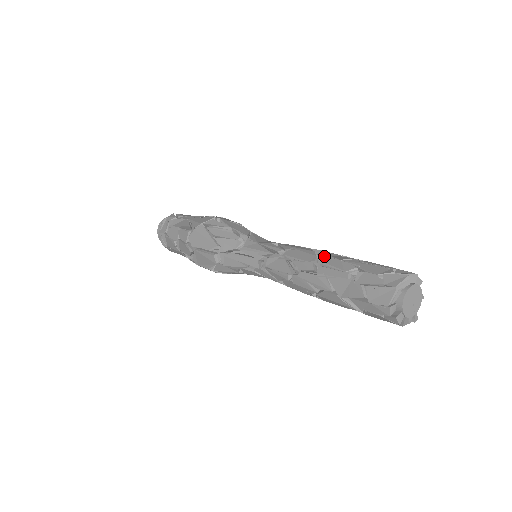
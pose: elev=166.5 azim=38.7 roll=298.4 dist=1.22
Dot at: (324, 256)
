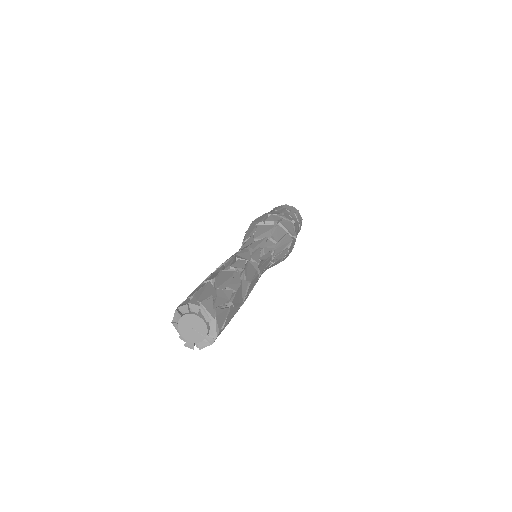
Dot at: (208, 276)
